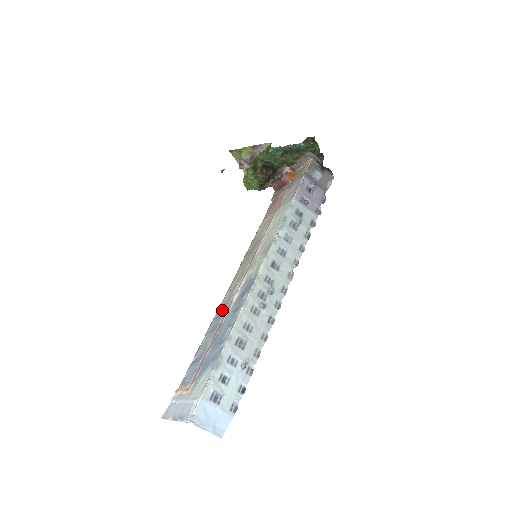
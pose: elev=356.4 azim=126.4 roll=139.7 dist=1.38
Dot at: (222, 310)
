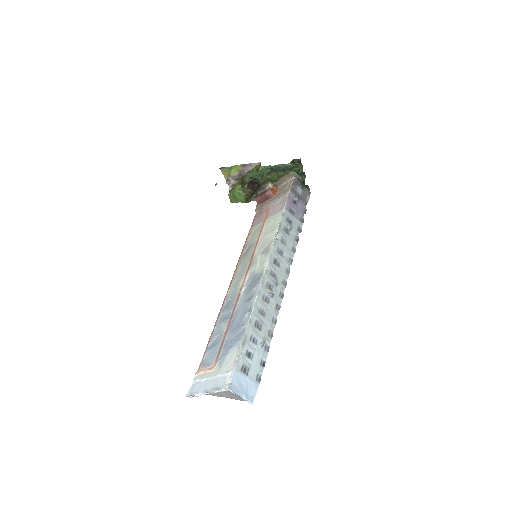
Dot at: (230, 302)
